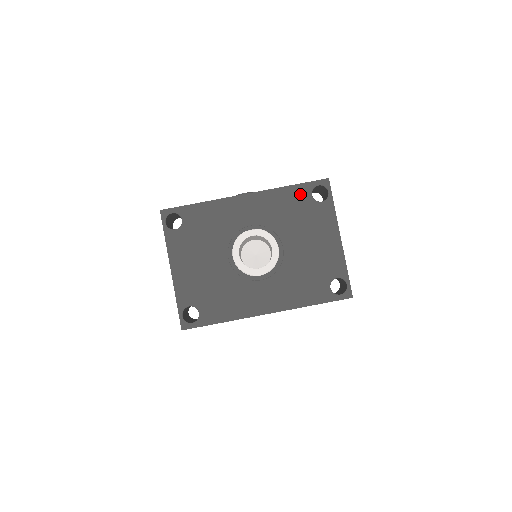
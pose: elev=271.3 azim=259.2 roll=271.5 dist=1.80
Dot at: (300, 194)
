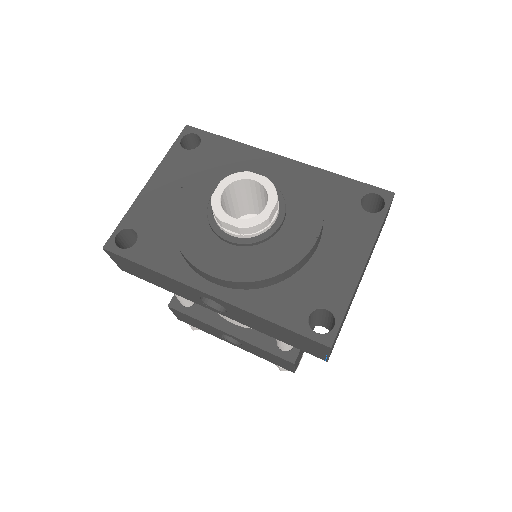
Dot at: (348, 190)
